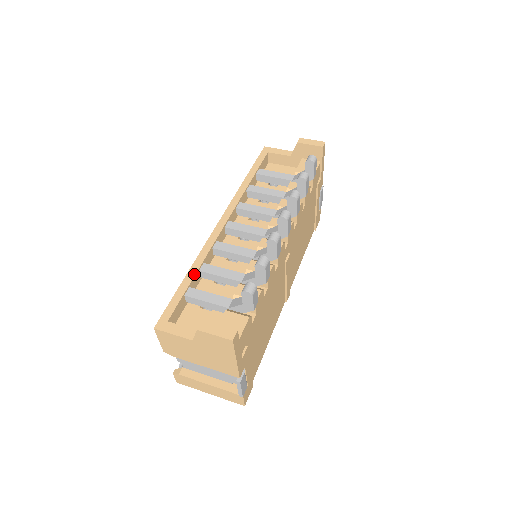
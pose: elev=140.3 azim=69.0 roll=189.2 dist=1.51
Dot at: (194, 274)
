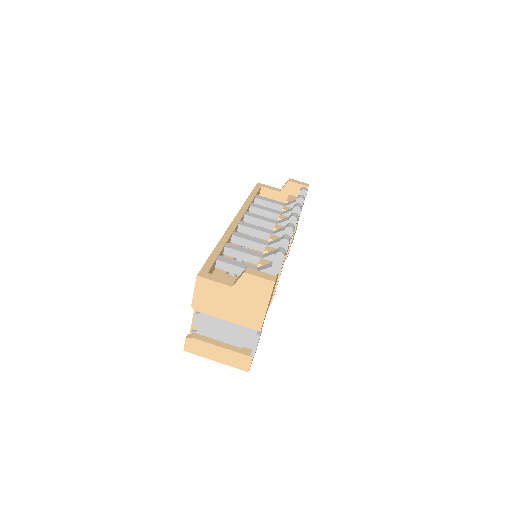
Dot at: (222, 247)
